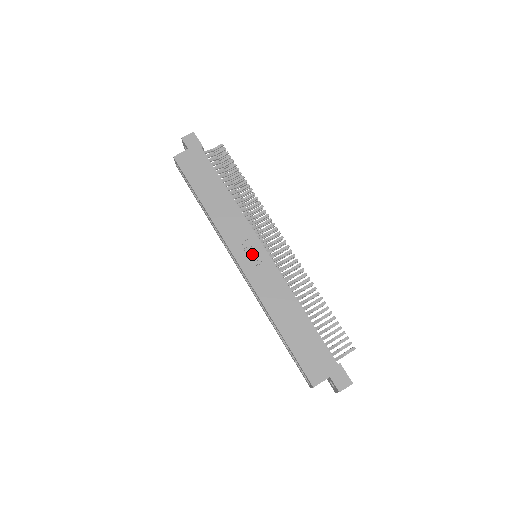
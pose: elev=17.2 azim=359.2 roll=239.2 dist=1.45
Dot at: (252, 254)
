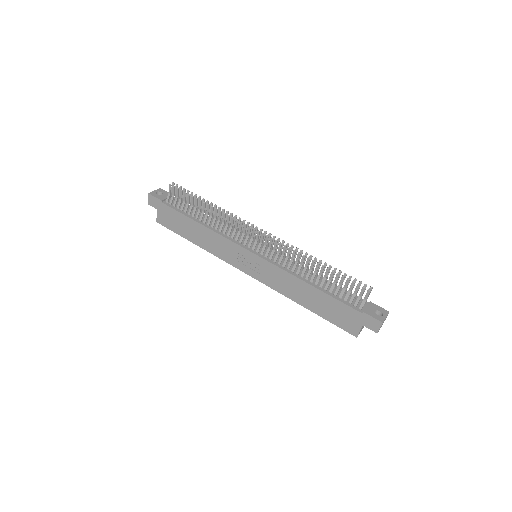
Dot at: (249, 263)
